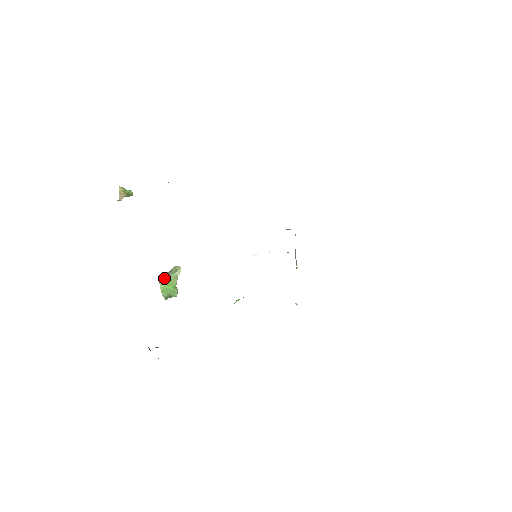
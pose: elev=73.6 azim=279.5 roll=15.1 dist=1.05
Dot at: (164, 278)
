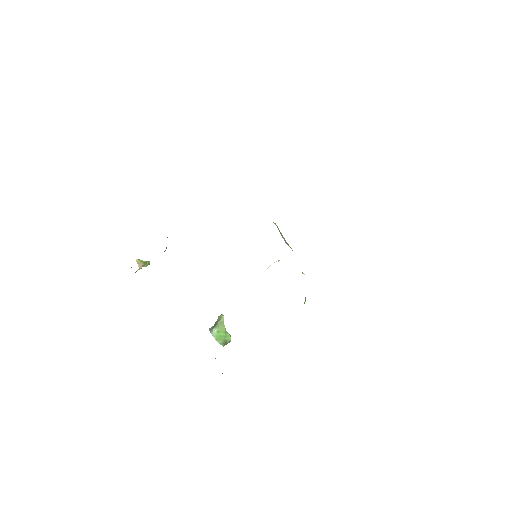
Dot at: (213, 329)
